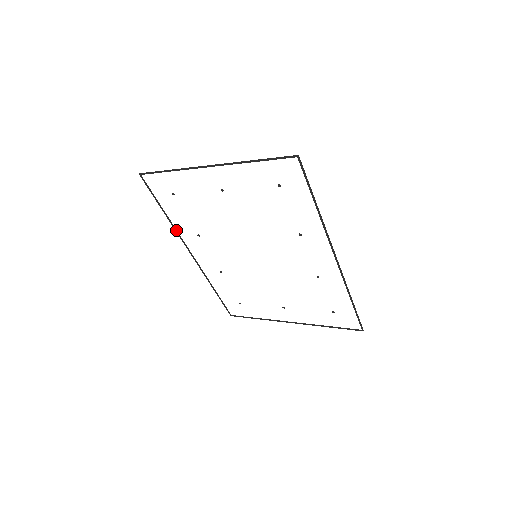
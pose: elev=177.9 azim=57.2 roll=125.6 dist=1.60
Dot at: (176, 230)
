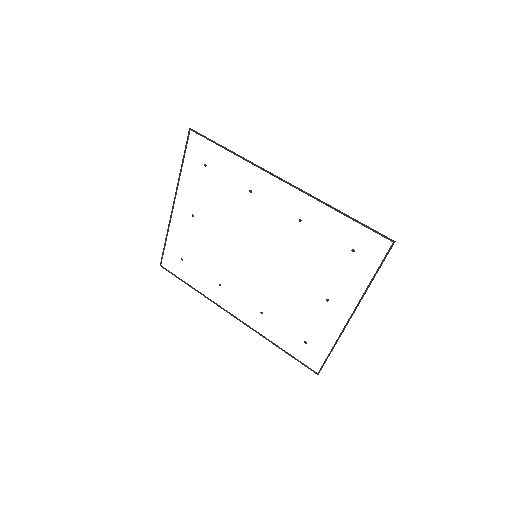
Dot at: (209, 299)
